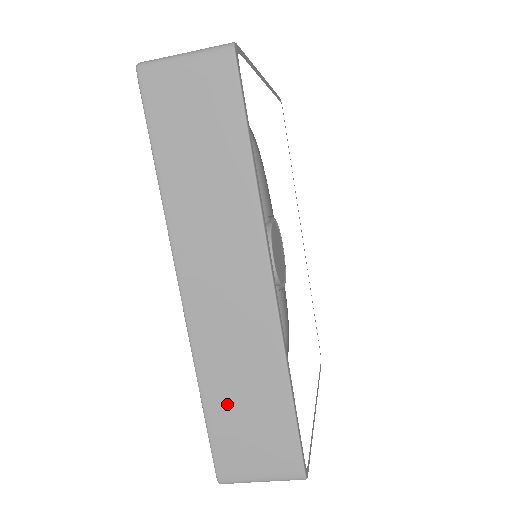
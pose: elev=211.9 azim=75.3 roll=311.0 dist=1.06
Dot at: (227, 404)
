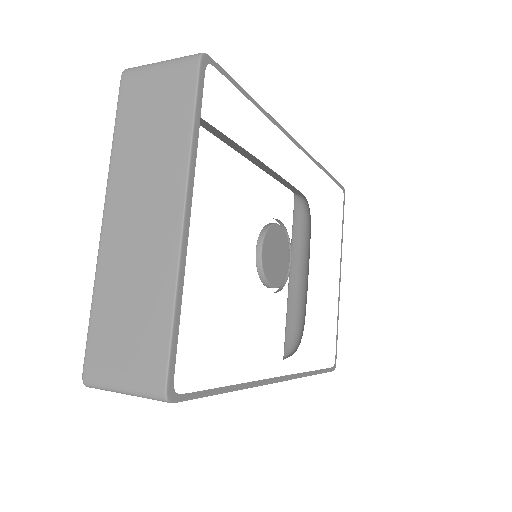
Dot at: occluded
